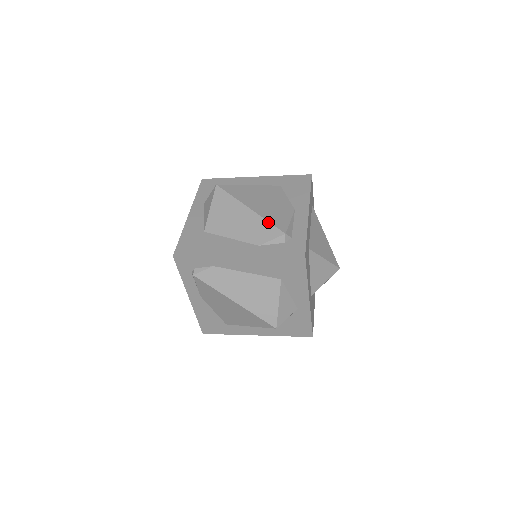
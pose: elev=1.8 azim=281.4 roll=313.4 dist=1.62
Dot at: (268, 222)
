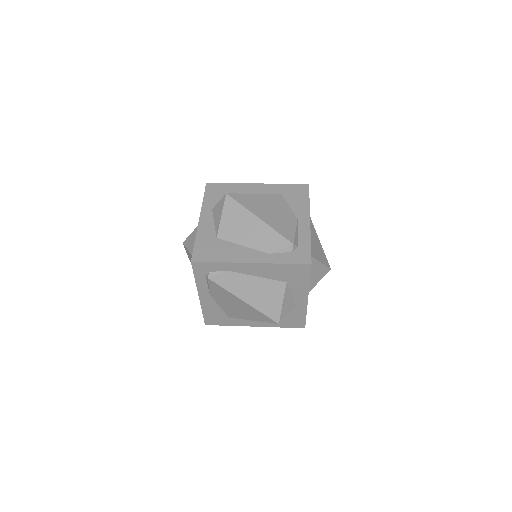
Dot at: (277, 232)
